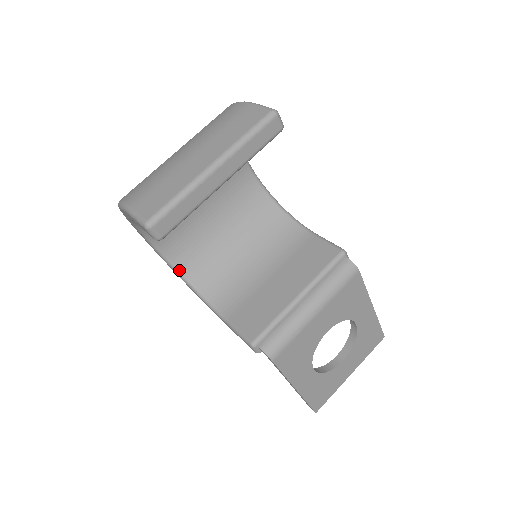
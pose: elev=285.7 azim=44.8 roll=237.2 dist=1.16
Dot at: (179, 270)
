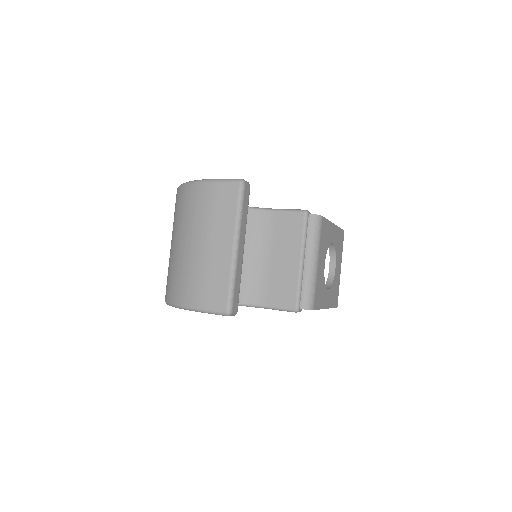
Dot at: occluded
